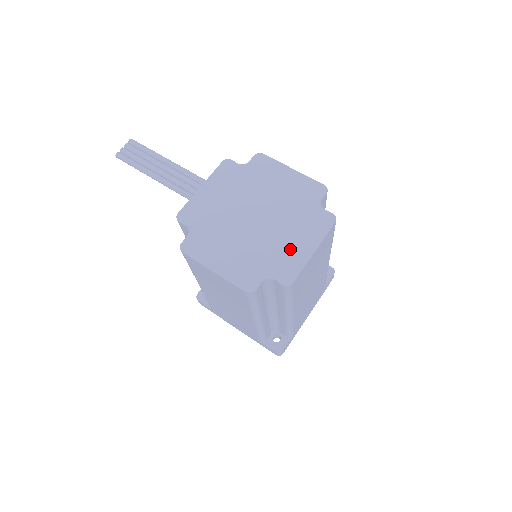
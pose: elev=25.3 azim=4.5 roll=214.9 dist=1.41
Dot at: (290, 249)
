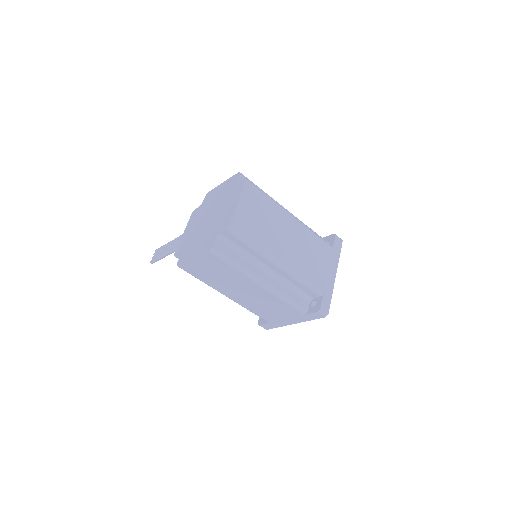
Dot at: (226, 213)
